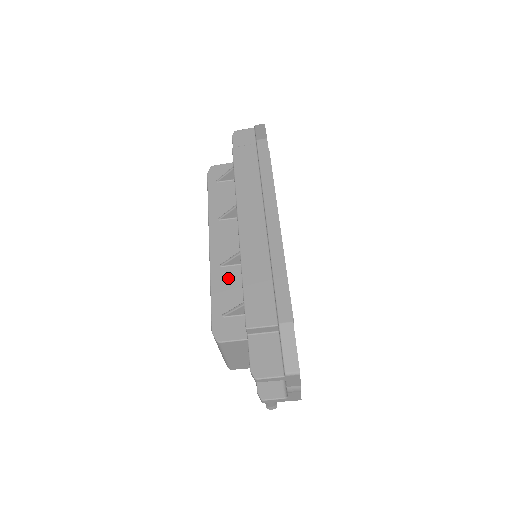
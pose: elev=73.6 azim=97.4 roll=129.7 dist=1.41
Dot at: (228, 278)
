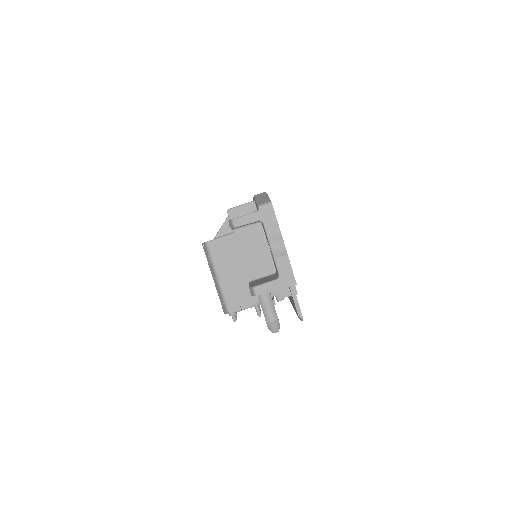
Dot at: occluded
